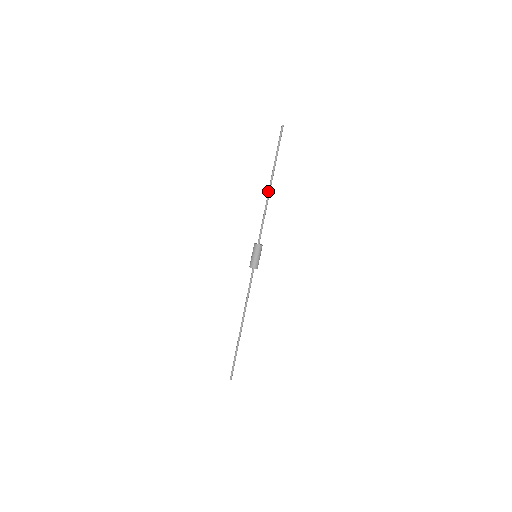
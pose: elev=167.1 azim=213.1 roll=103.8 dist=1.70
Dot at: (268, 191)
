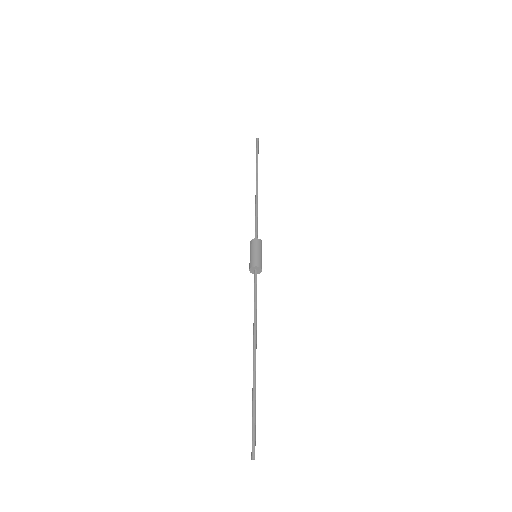
Dot at: (257, 189)
